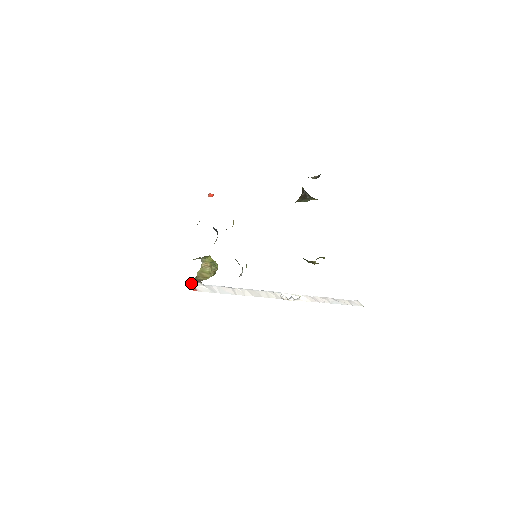
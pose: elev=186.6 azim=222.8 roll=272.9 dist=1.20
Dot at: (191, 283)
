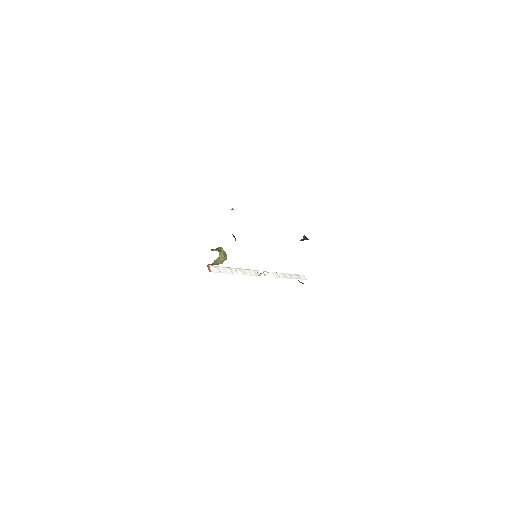
Dot at: (207, 265)
